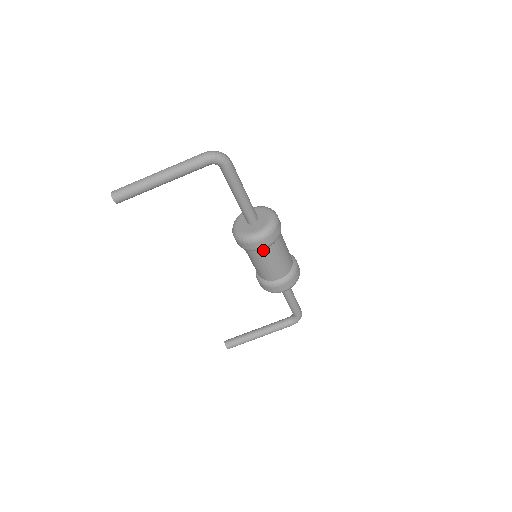
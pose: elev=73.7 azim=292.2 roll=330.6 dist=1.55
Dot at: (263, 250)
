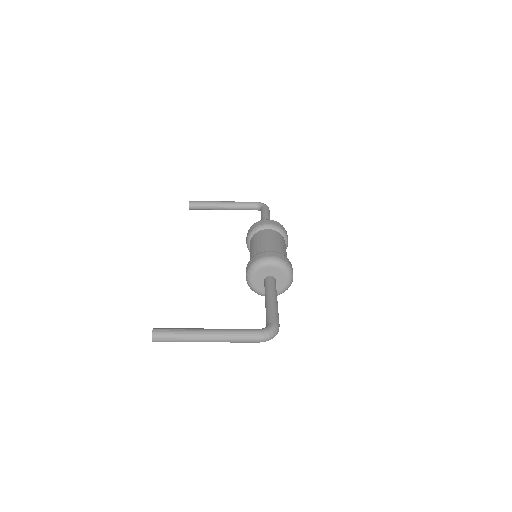
Dot at: occluded
